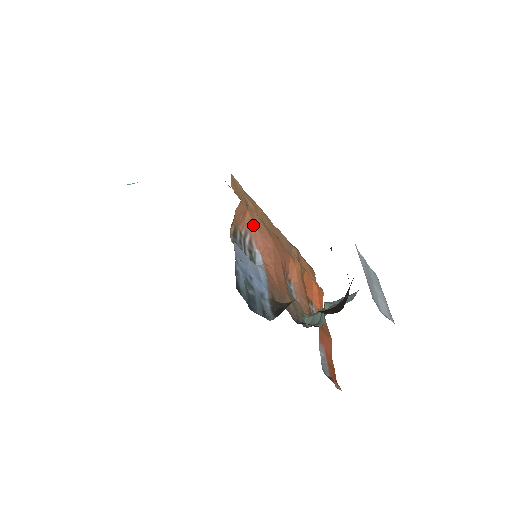
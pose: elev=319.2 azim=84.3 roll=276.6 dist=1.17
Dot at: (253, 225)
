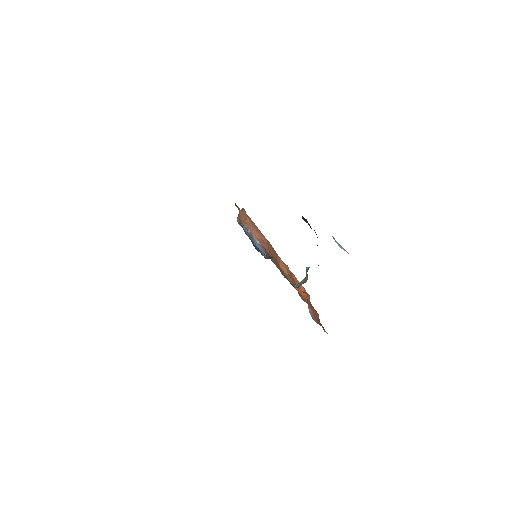
Dot at: (252, 226)
